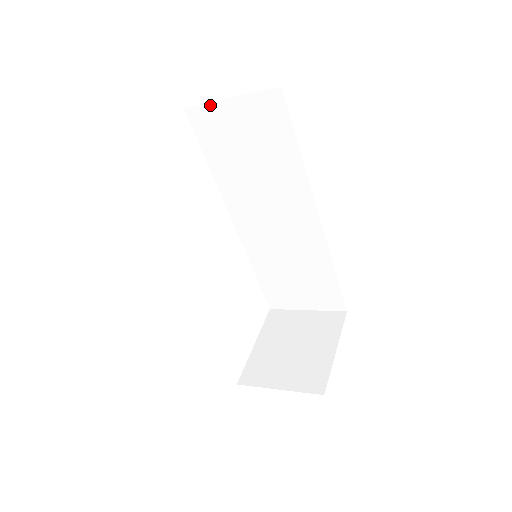
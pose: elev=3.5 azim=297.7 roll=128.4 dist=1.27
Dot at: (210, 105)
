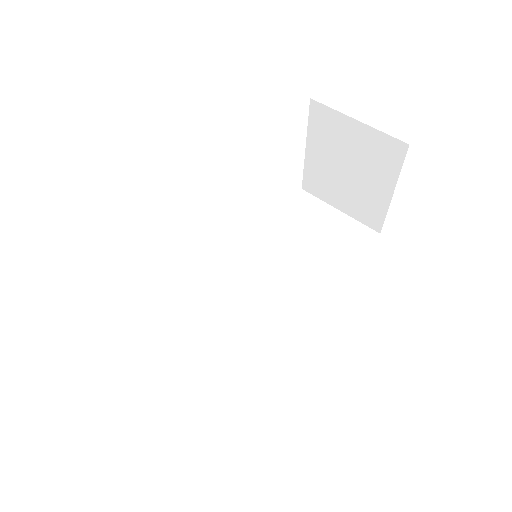
Dot at: occluded
